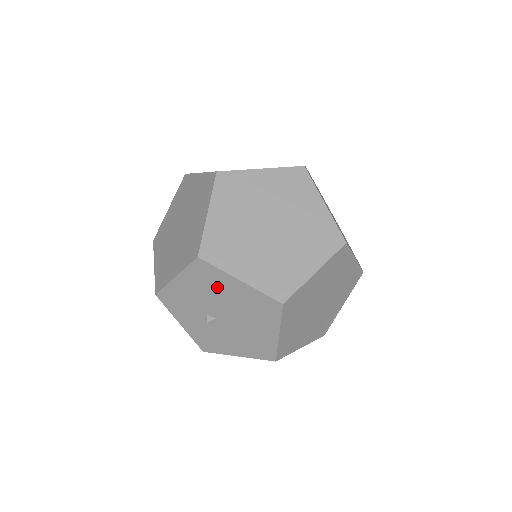
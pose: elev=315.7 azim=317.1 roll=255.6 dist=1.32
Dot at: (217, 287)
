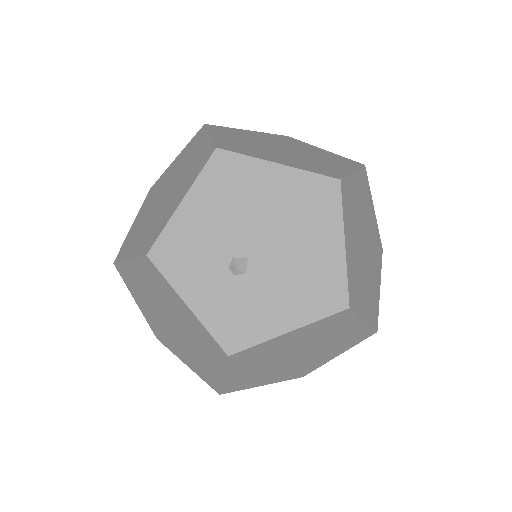
Dot at: (246, 191)
